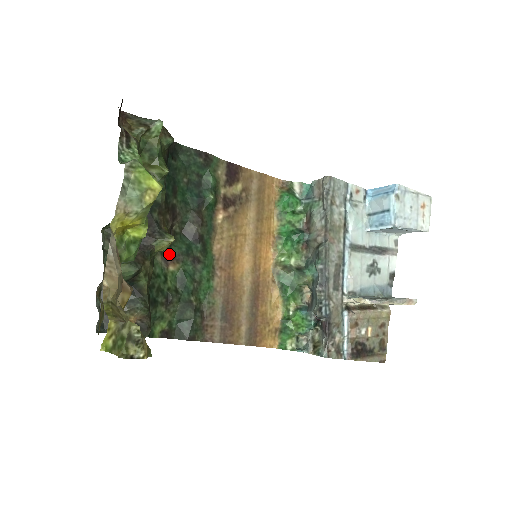
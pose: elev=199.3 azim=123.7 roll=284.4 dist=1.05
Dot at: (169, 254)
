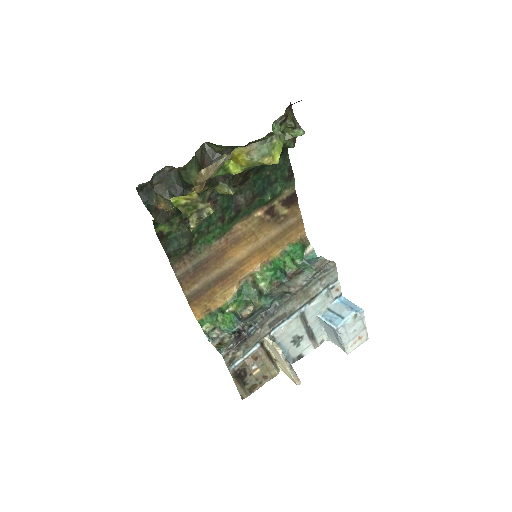
Dot at: (215, 198)
